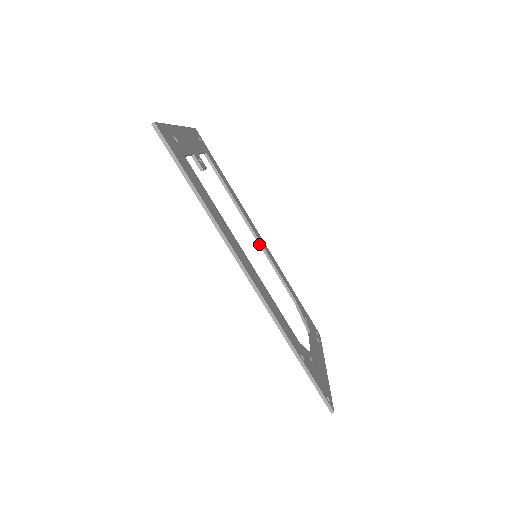
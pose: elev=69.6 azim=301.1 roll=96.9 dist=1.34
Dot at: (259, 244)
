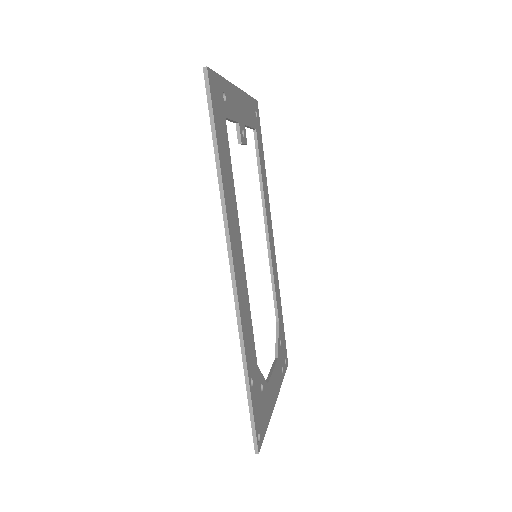
Dot at: (268, 246)
